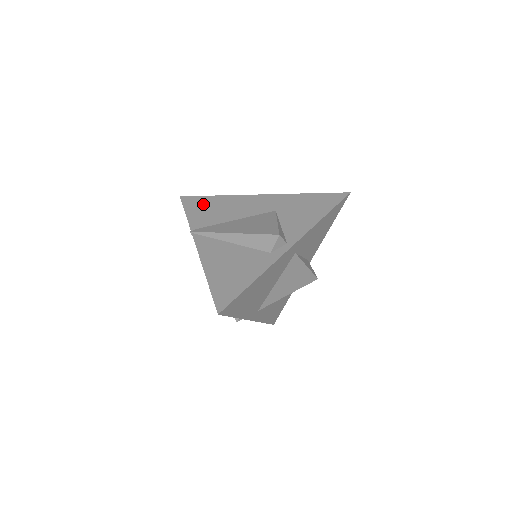
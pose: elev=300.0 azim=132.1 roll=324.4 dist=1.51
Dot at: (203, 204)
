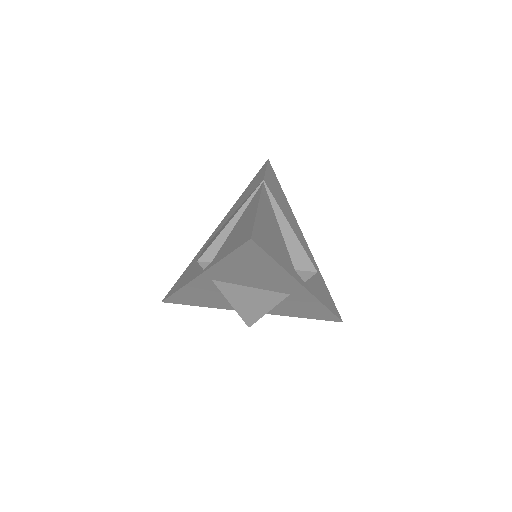
Dot at: (277, 185)
